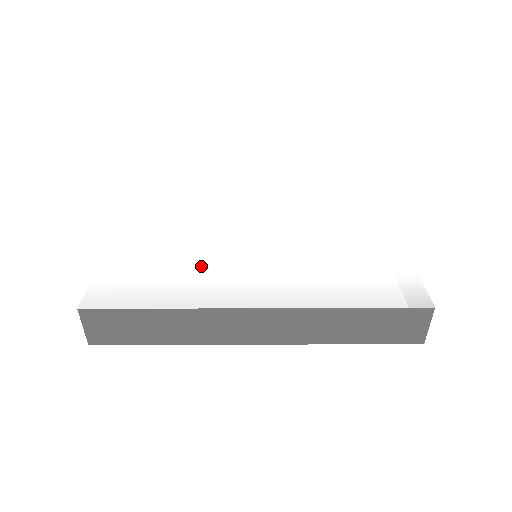
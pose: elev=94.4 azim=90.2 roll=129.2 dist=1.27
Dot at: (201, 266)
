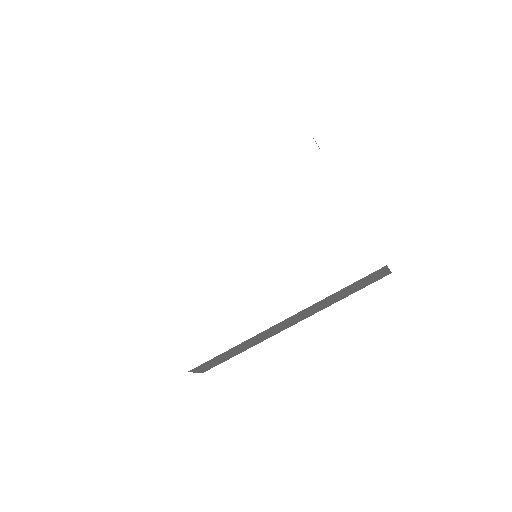
Dot at: (230, 300)
